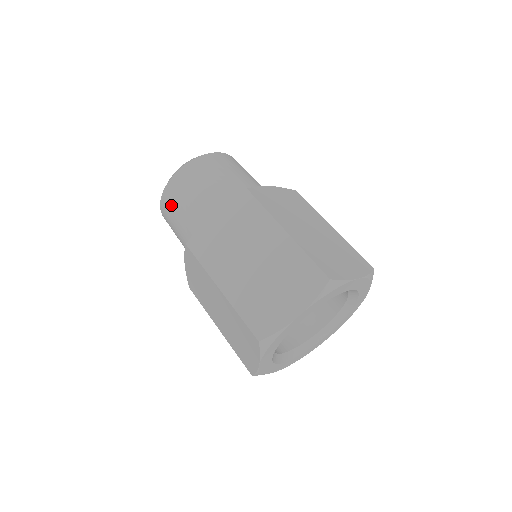
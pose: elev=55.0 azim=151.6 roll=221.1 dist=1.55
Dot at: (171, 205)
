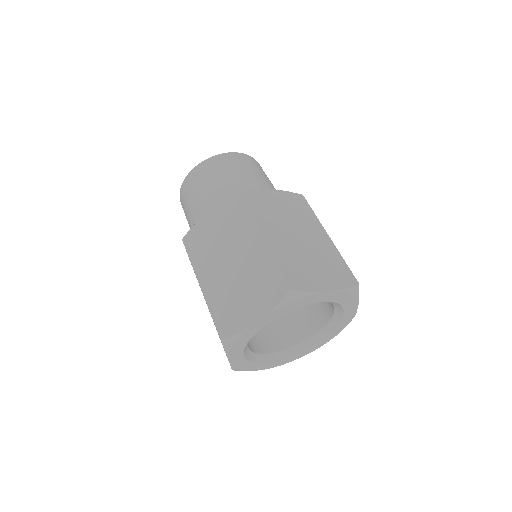
Dot at: (217, 168)
